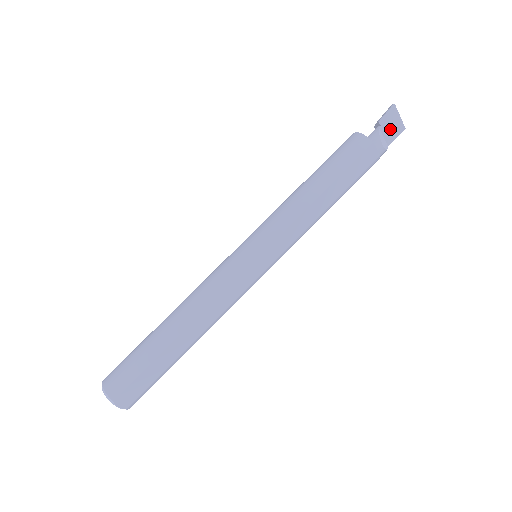
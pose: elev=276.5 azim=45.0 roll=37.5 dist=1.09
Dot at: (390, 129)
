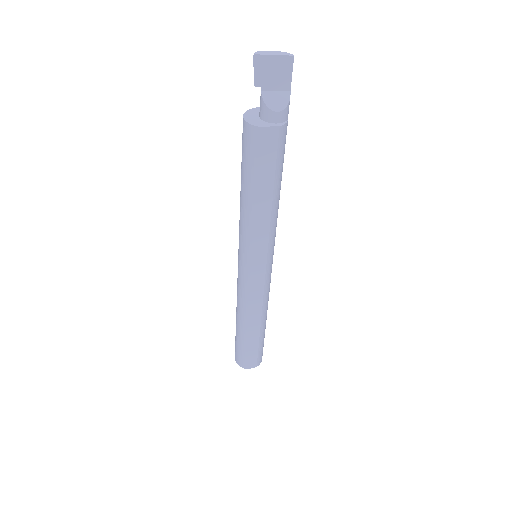
Dot at: (276, 77)
